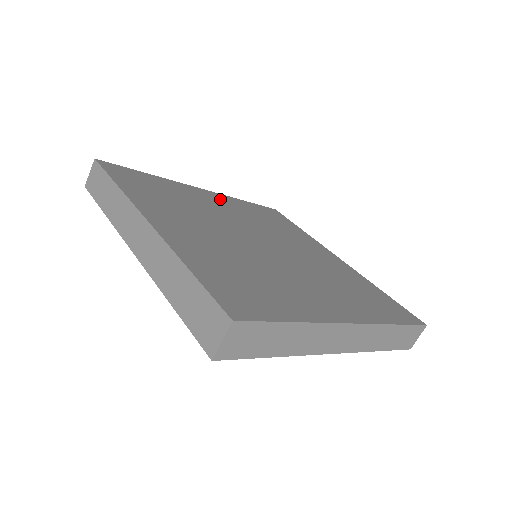
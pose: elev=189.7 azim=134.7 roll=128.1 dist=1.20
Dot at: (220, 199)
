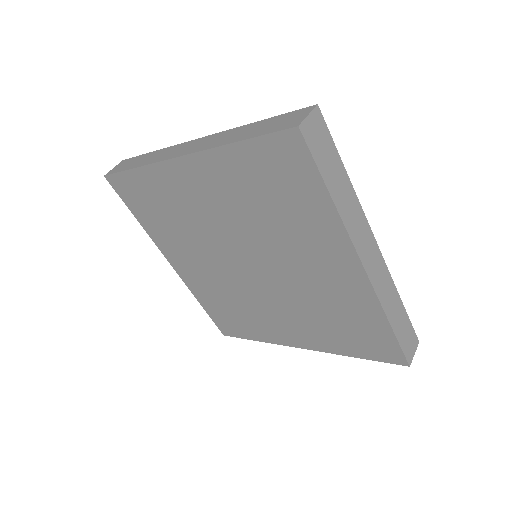
Dot at: occluded
